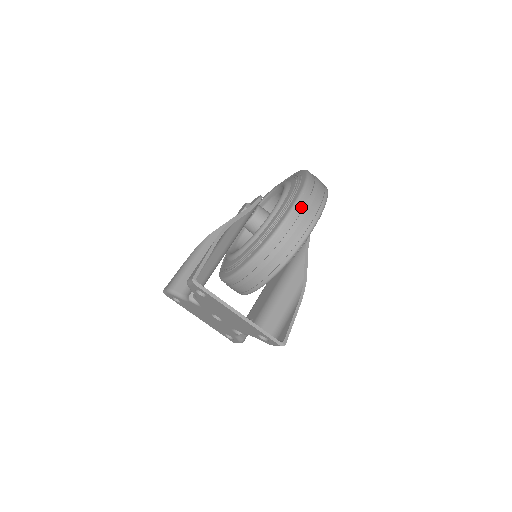
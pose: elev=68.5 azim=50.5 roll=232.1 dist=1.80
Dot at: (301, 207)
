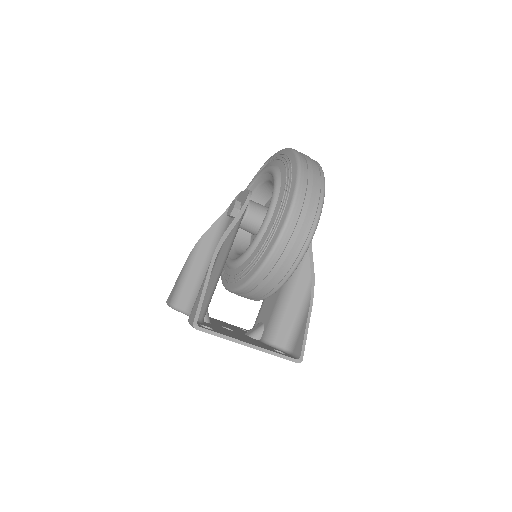
Dot at: (297, 214)
